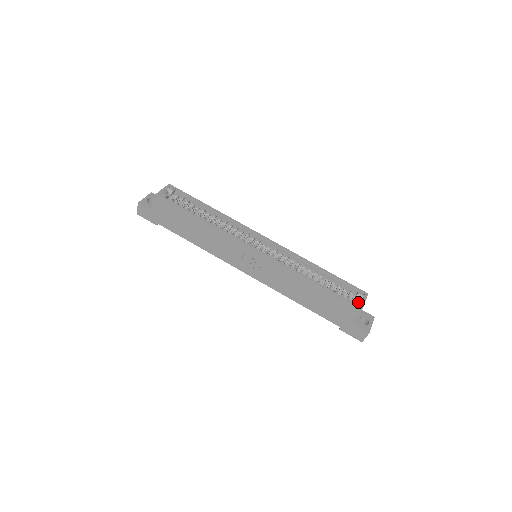
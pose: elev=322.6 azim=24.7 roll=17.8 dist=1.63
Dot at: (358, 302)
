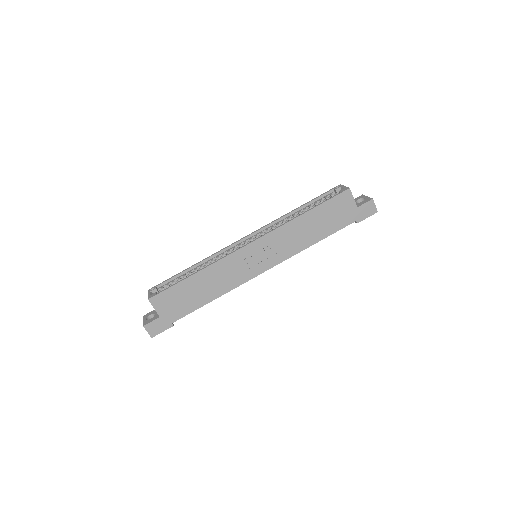
Dot at: (342, 190)
